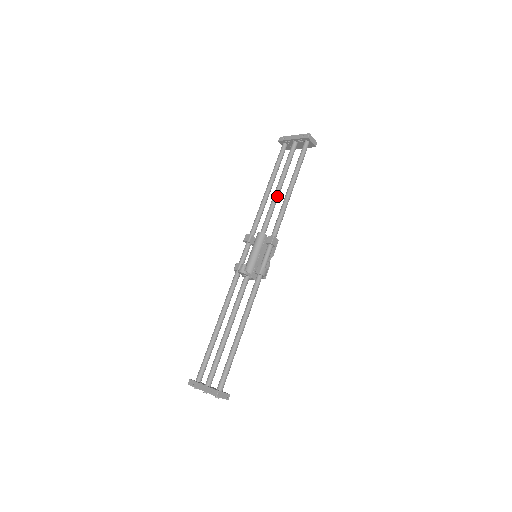
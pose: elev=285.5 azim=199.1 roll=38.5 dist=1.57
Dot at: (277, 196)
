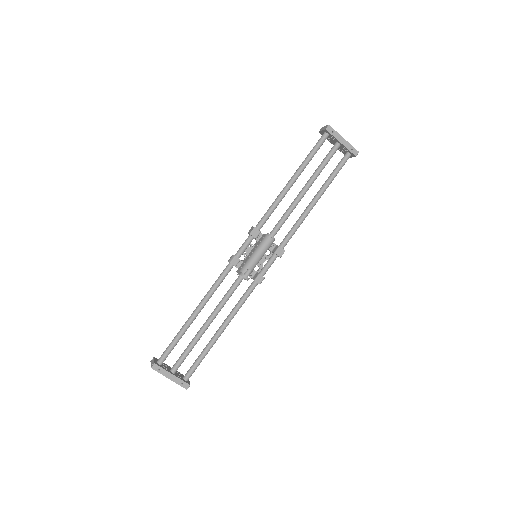
Dot at: occluded
